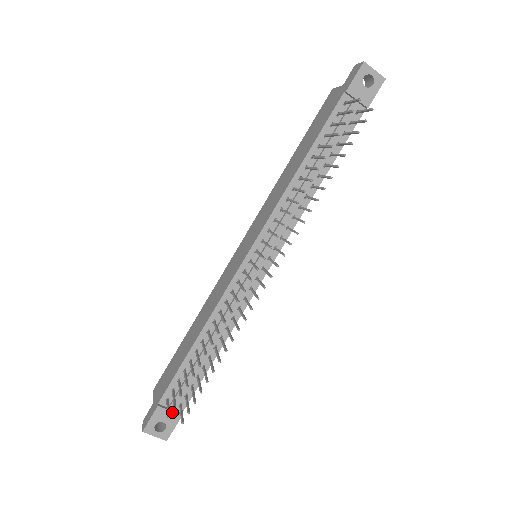
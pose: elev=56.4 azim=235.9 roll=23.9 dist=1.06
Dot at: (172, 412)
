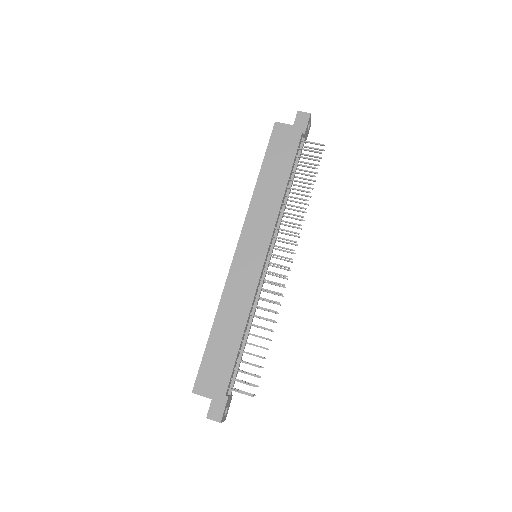
Dot at: (231, 396)
